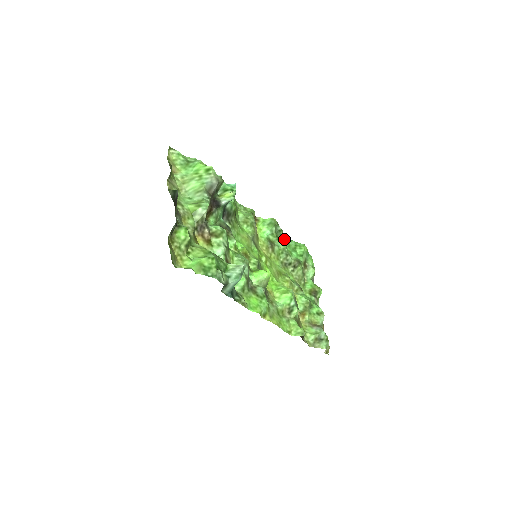
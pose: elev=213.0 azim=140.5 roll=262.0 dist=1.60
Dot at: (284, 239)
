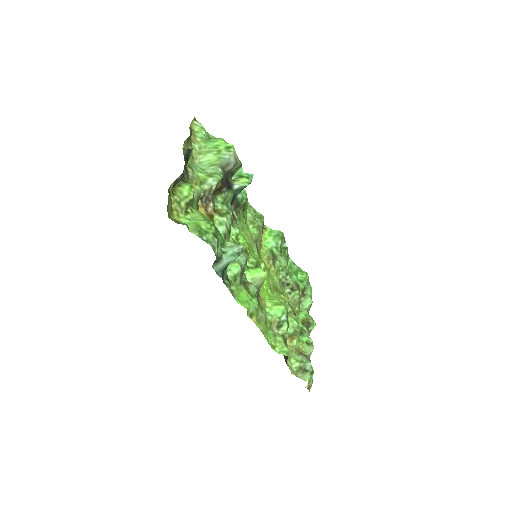
Dot at: (287, 259)
